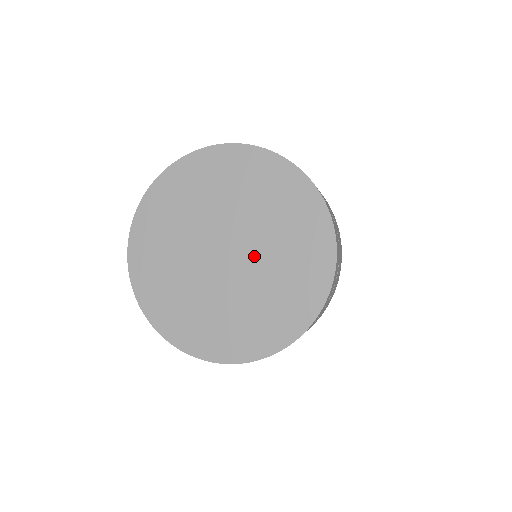
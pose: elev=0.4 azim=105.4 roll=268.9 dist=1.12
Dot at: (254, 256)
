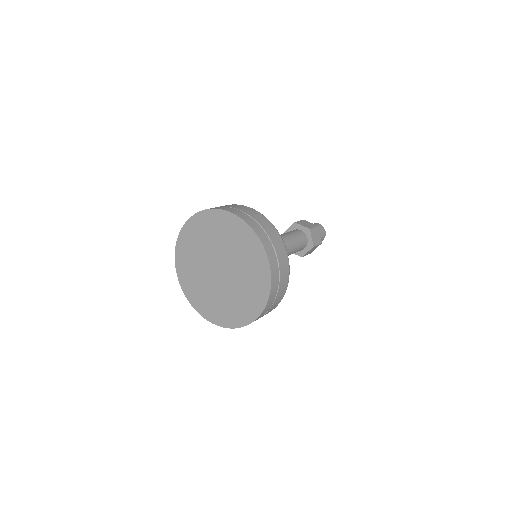
Dot at: (232, 270)
